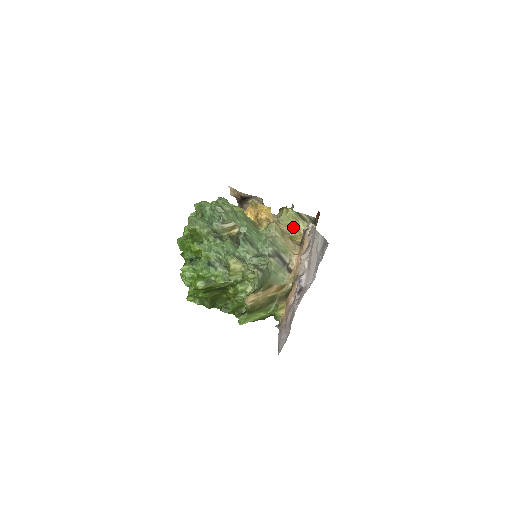
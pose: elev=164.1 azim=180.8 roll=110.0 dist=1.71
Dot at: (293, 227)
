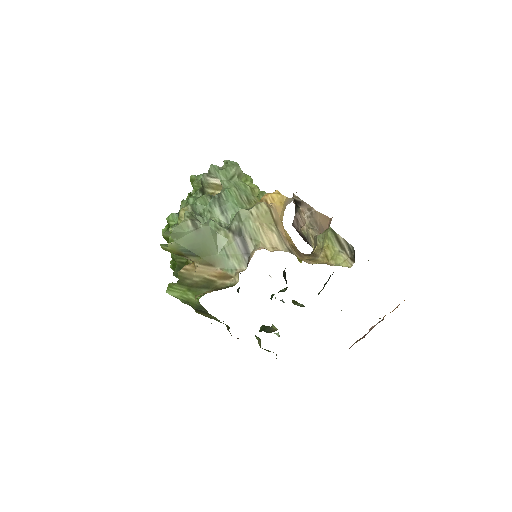
Dot at: (324, 251)
